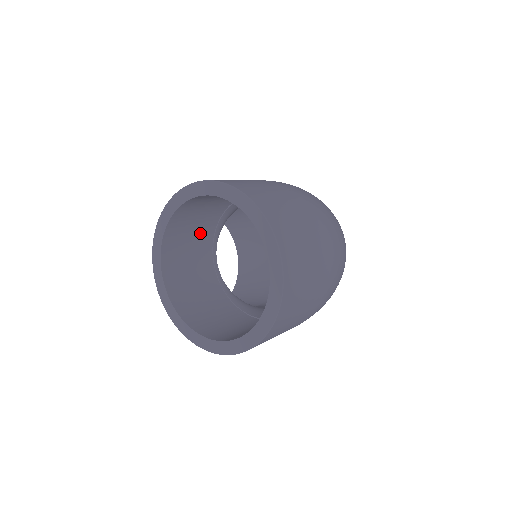
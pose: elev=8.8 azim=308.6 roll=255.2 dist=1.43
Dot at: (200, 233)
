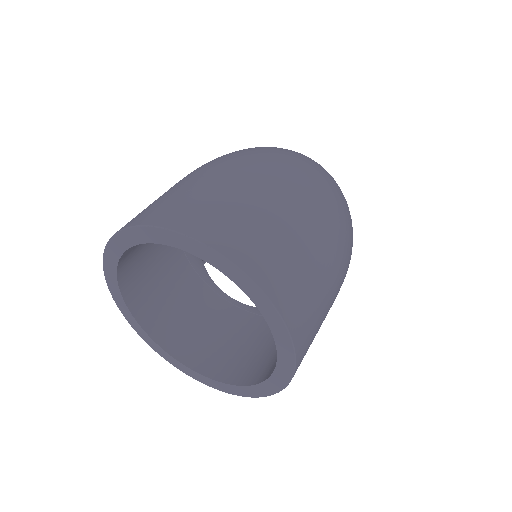
Dot at: (184, 291)
